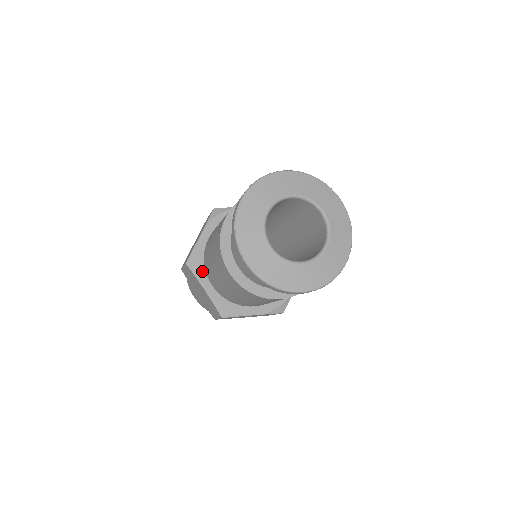
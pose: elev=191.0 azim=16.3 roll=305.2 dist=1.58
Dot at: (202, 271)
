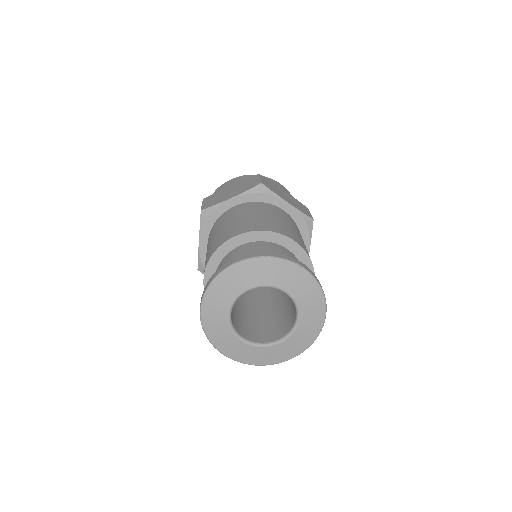
Dot at: occluded
